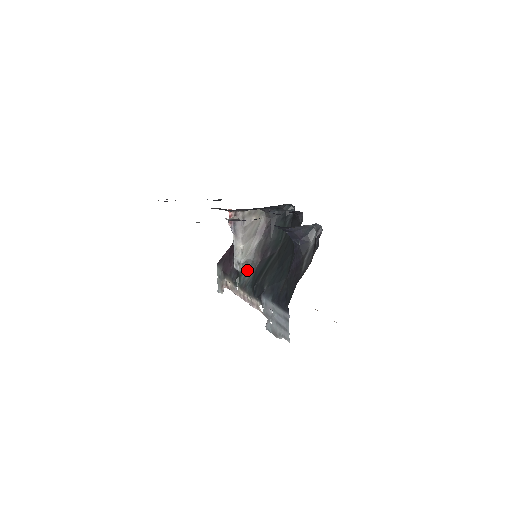
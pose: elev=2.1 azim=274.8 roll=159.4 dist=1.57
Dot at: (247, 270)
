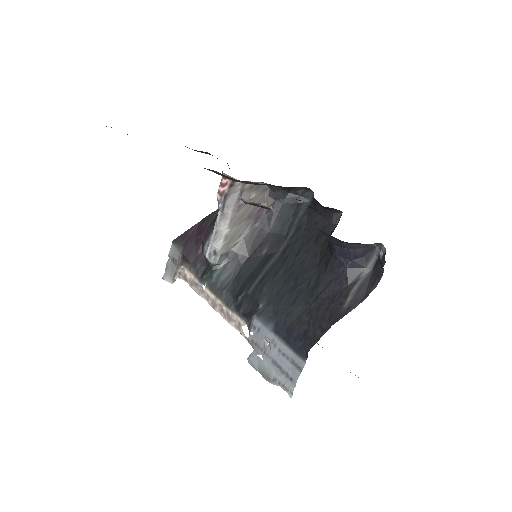
Dot at: (225, 265)
